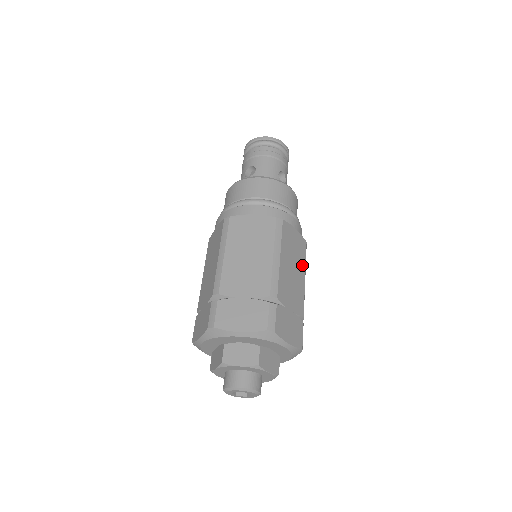
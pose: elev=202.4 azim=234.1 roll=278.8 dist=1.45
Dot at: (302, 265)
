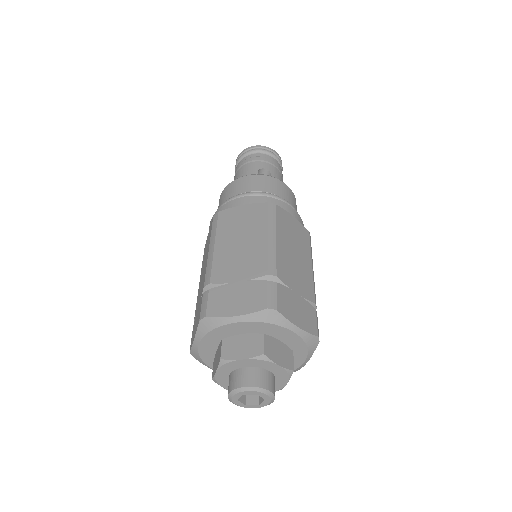
Dot at: occluded
